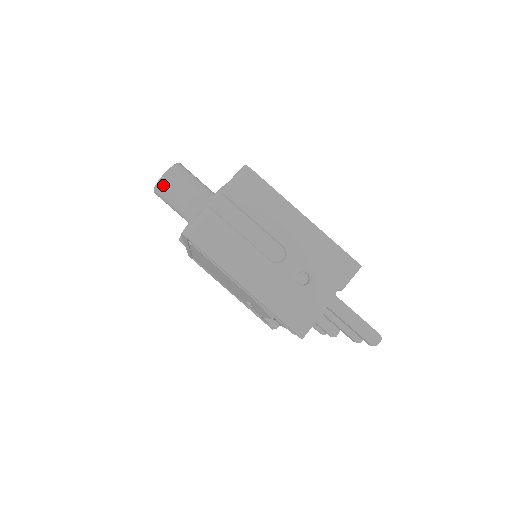
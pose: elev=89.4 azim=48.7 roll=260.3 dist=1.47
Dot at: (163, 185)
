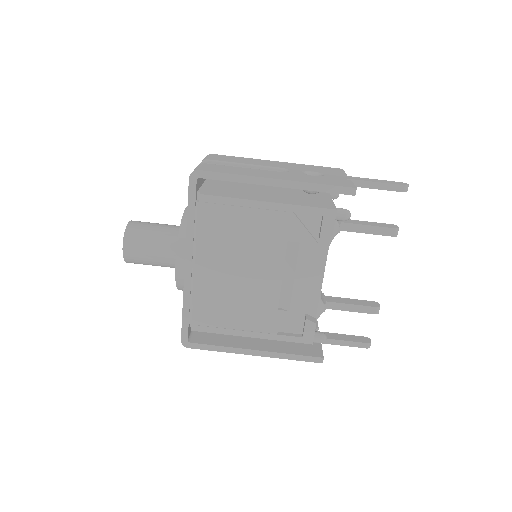
Dot at: (132, 229)
